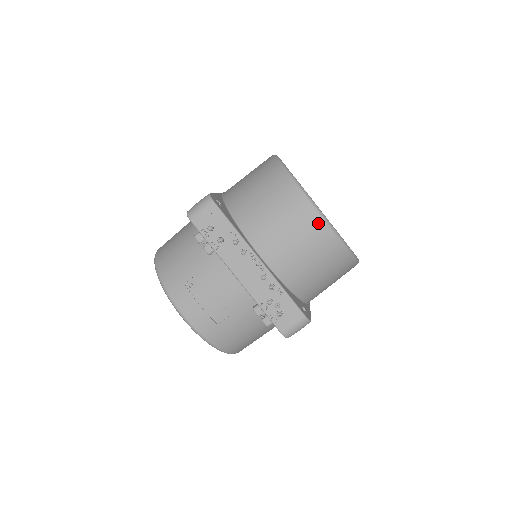
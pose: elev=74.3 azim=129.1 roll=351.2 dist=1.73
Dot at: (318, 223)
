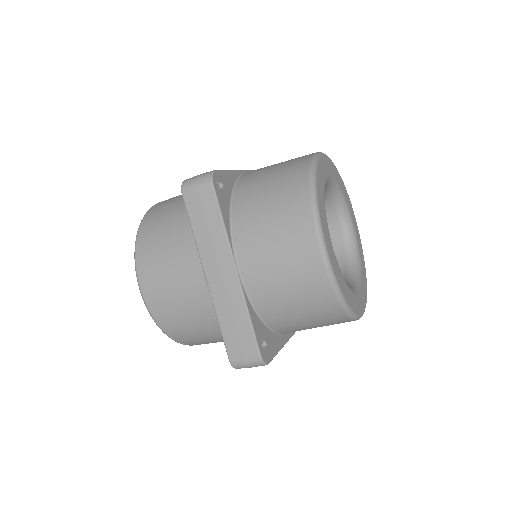
Dot at: occluded
